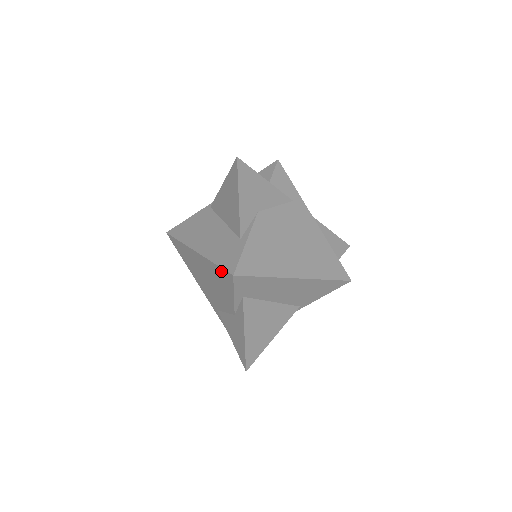
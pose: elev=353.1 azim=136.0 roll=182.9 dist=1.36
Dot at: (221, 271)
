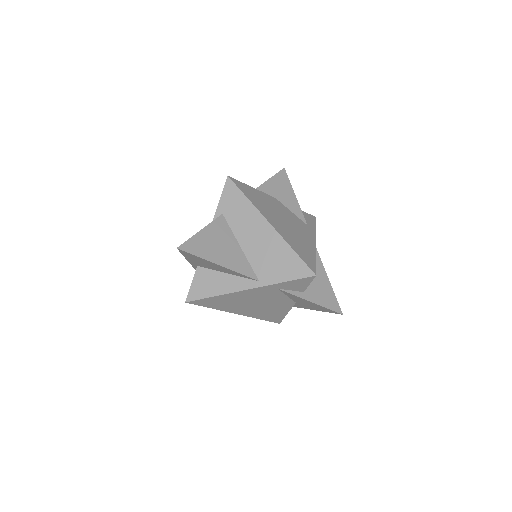
Dot at: occluded
